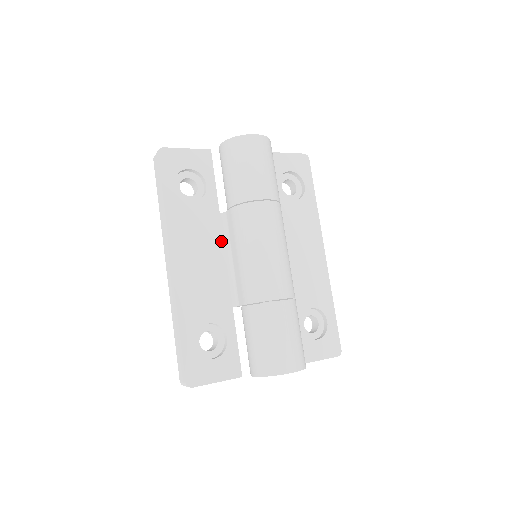
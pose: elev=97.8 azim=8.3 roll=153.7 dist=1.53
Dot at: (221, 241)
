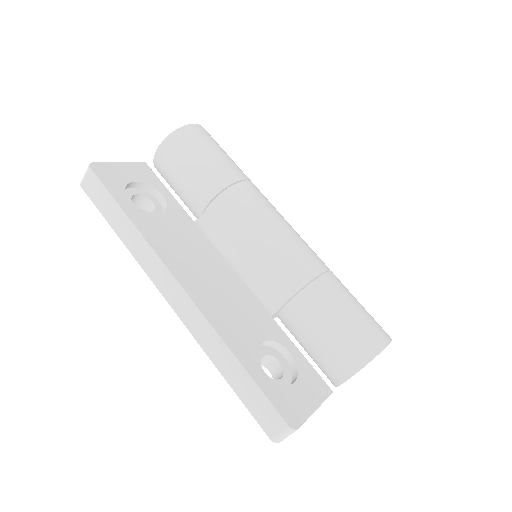
Dot at: (214, 249)
